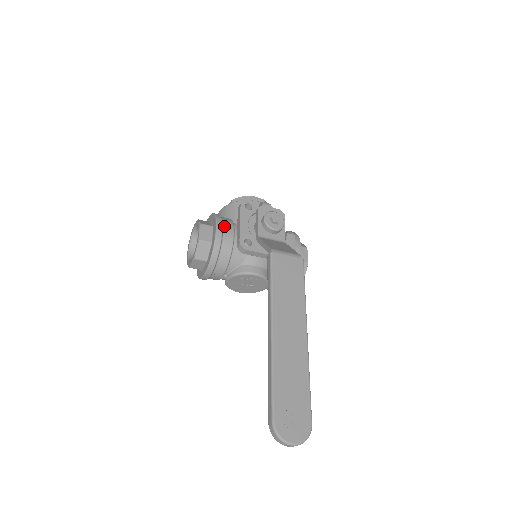
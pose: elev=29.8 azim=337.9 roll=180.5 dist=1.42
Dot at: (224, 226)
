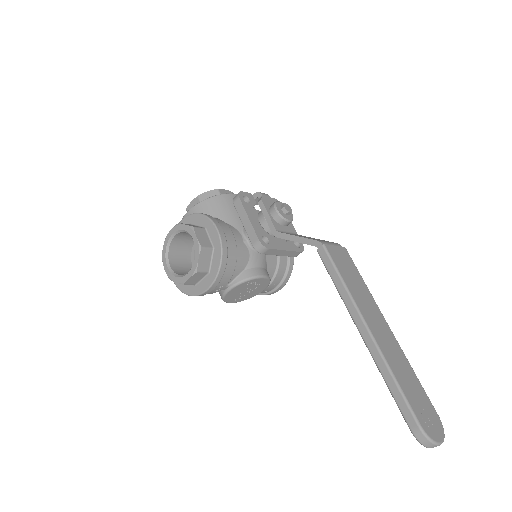
Dot at: (221, 226)
